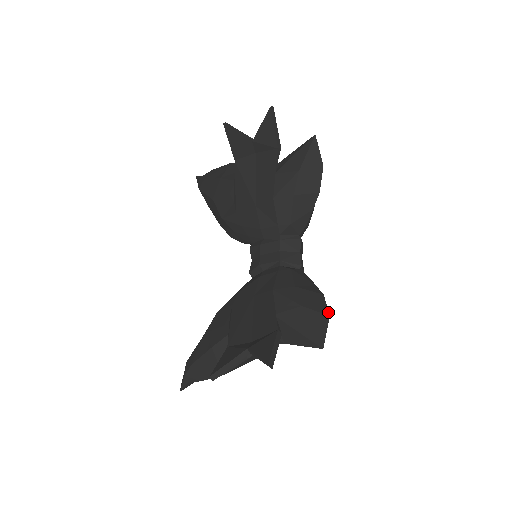
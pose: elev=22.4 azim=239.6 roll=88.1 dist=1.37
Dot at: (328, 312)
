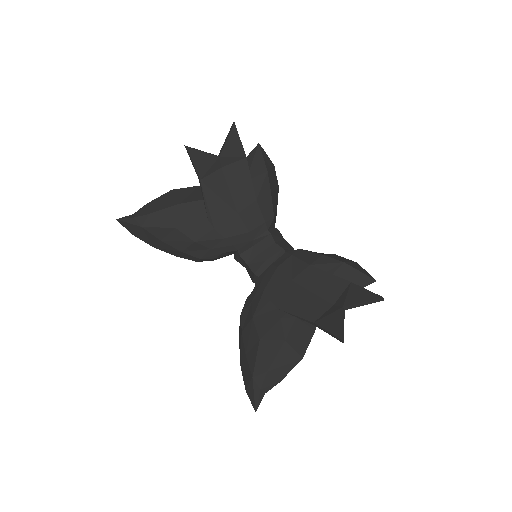
Dot at: (353, 261)
